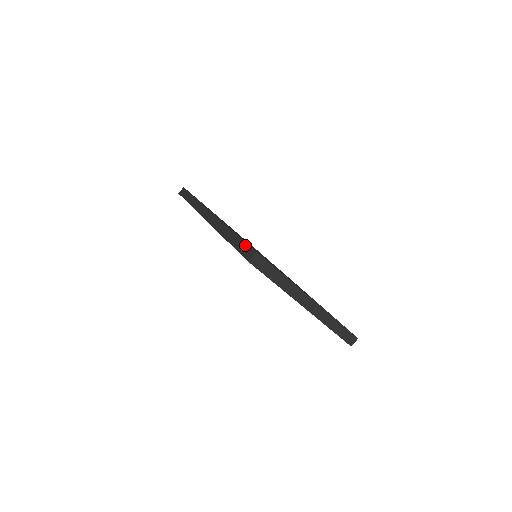
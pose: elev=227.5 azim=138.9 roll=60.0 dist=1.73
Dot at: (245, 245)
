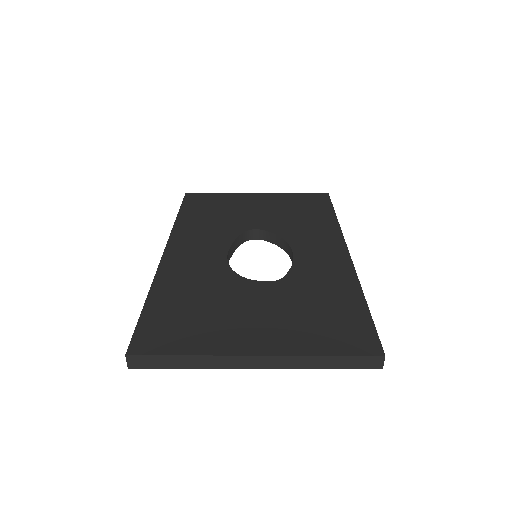
Dot at: (133, 336)
